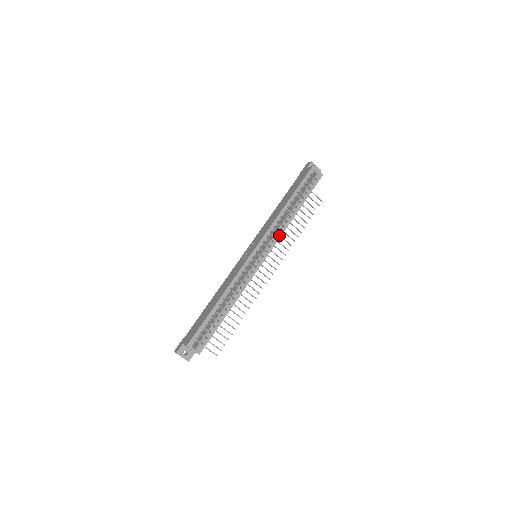
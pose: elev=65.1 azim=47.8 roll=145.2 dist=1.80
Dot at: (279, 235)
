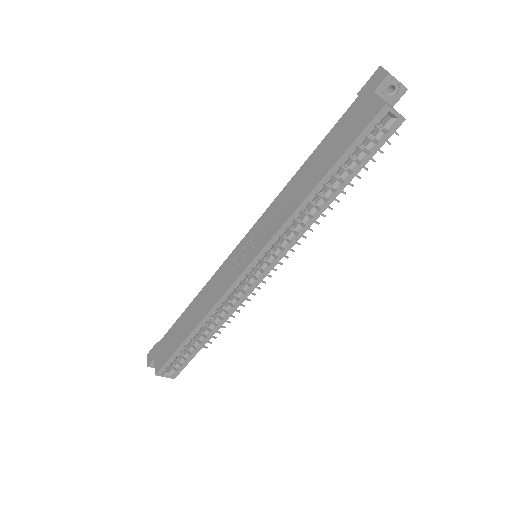
Dot at: (295, 239)
